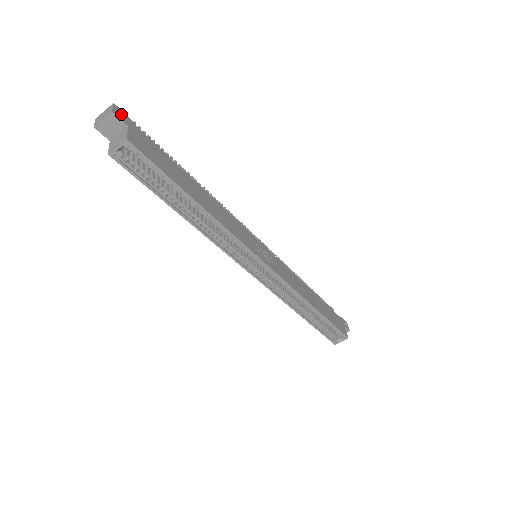
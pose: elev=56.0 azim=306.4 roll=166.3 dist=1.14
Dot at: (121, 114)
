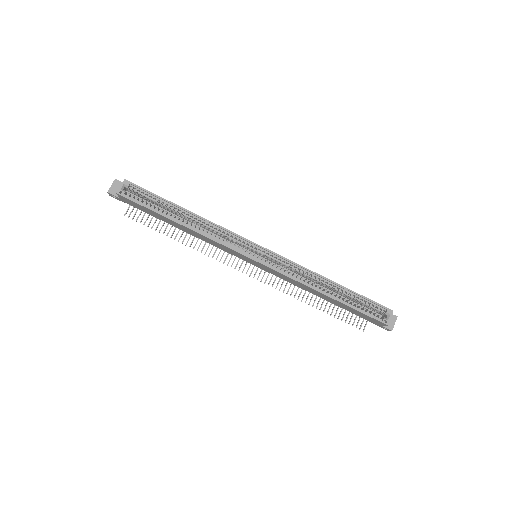
Dot at: occluded
